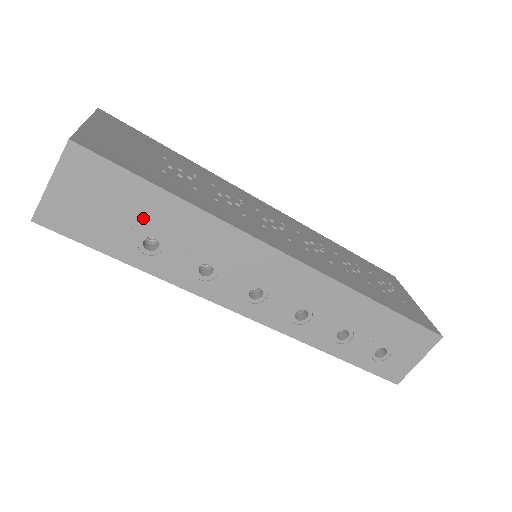
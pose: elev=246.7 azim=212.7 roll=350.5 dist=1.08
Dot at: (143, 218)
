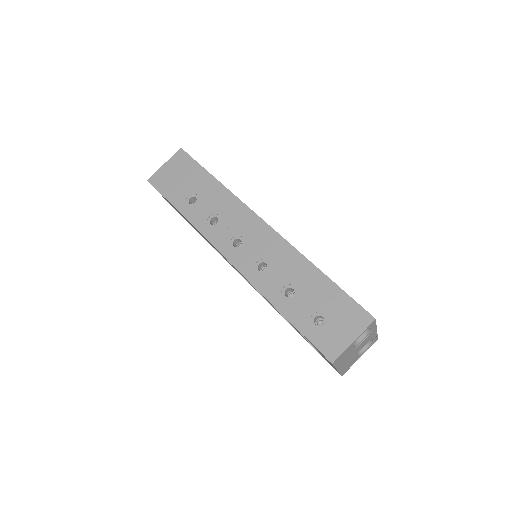
Dot at: (195, 186)
